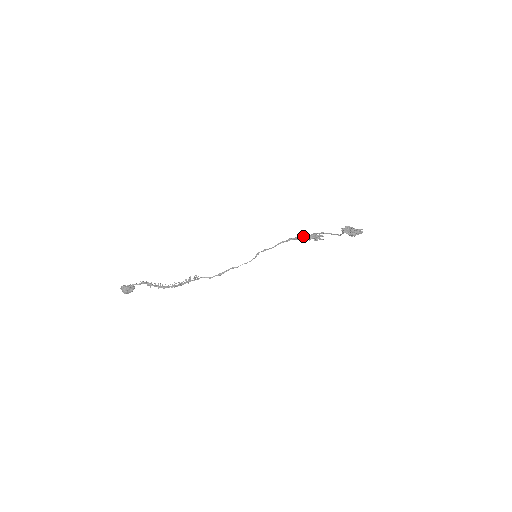
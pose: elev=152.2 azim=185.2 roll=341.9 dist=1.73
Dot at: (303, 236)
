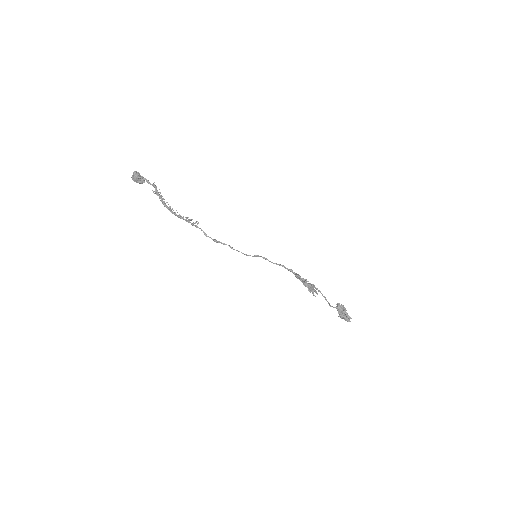
Dot at: (303, 278)
